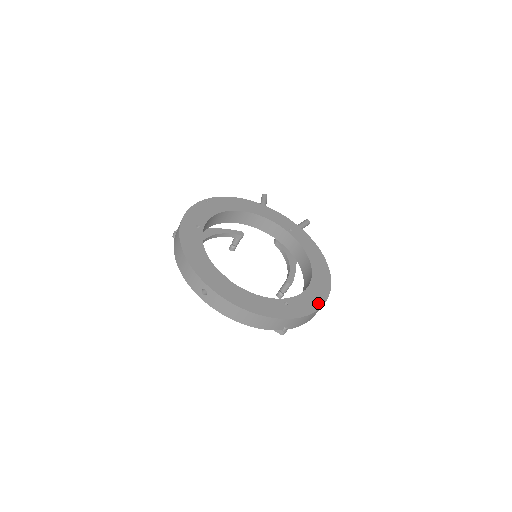
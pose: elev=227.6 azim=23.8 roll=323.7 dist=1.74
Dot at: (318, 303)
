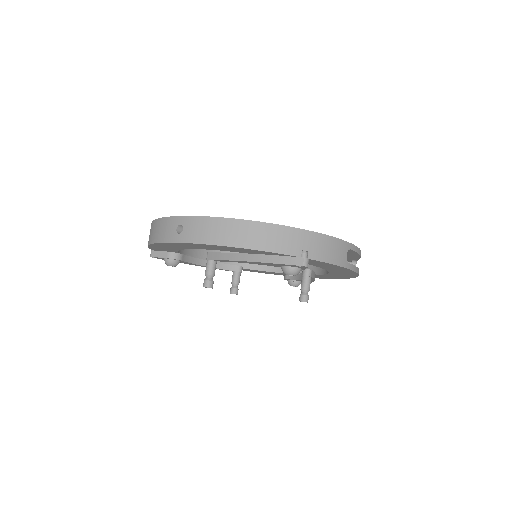
Dot at: occluded
